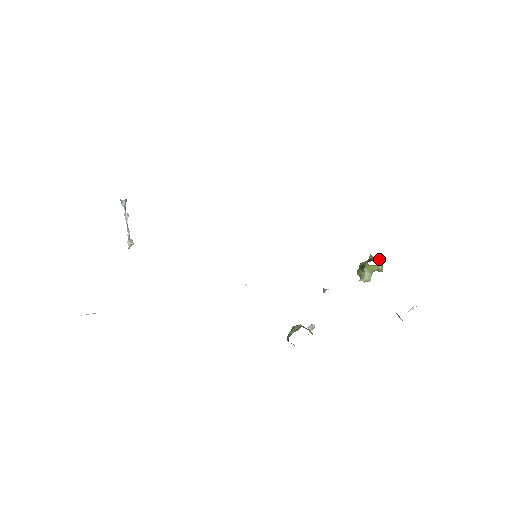
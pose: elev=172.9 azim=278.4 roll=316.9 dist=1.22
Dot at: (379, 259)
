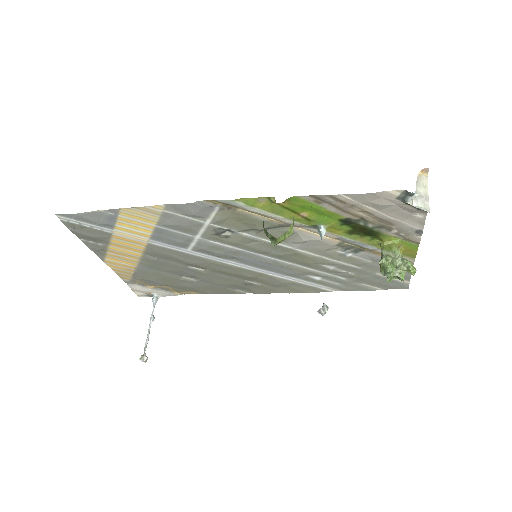
Dot at: occluded
